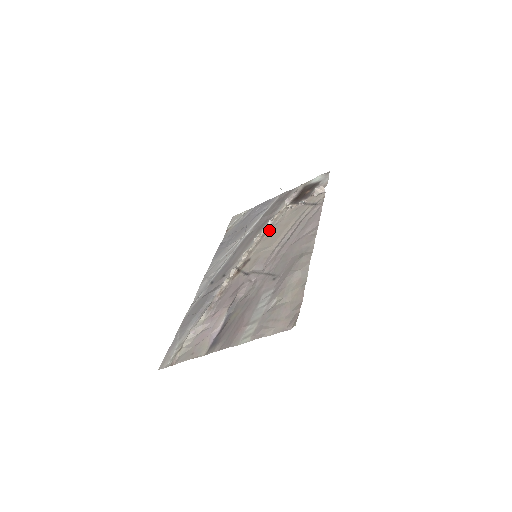
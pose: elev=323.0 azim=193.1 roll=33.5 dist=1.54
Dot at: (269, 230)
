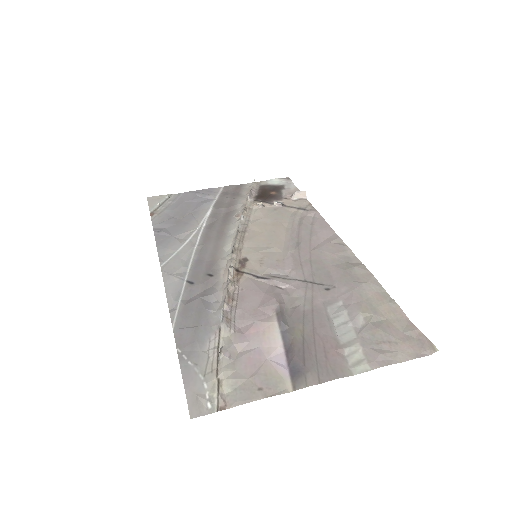
Dot at: (248, 226)
